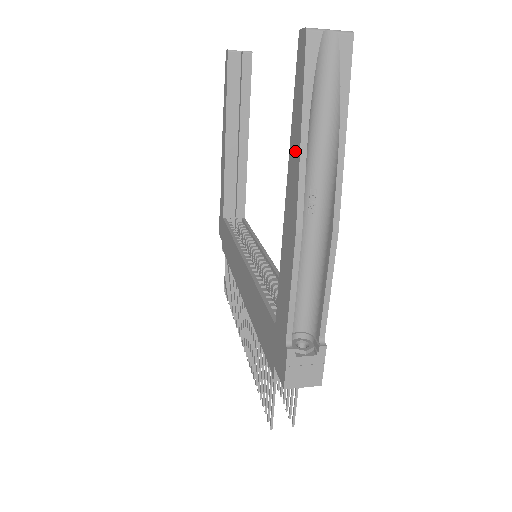
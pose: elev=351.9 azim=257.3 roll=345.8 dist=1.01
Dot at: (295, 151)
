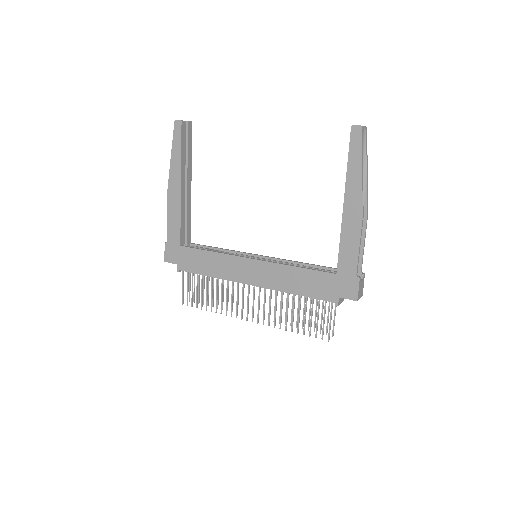
Dot at: (355, 179)
